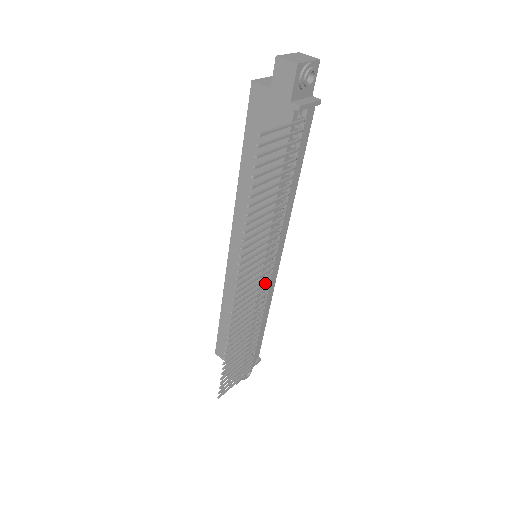
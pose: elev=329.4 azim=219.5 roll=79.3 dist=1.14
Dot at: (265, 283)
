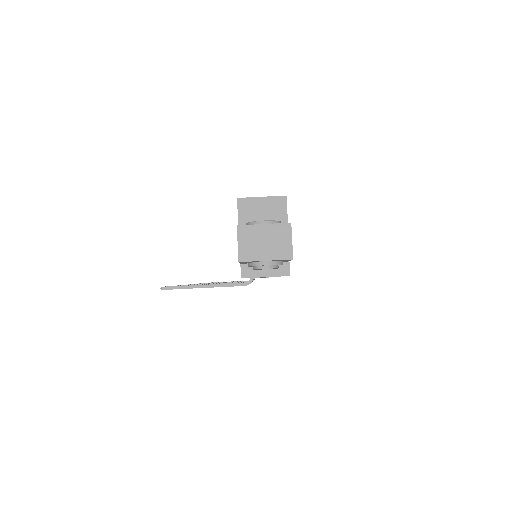
Dot at: occluded
